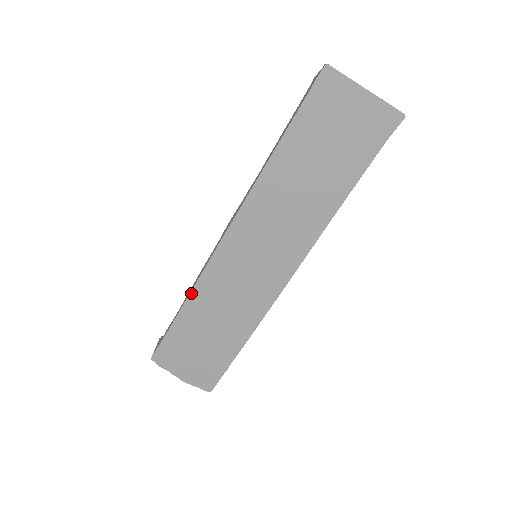
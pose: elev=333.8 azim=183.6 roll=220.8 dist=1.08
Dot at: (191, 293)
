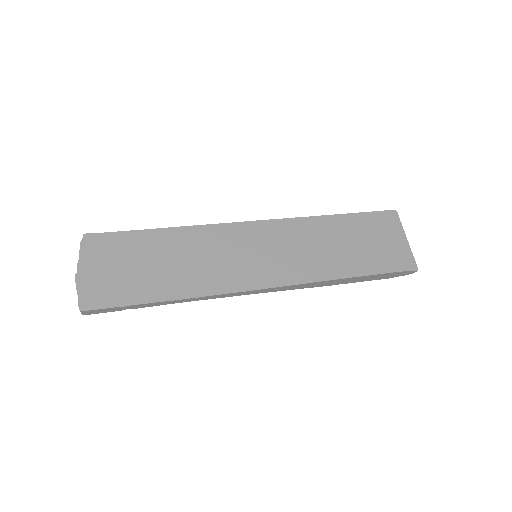
Dot at: (188, 227)
